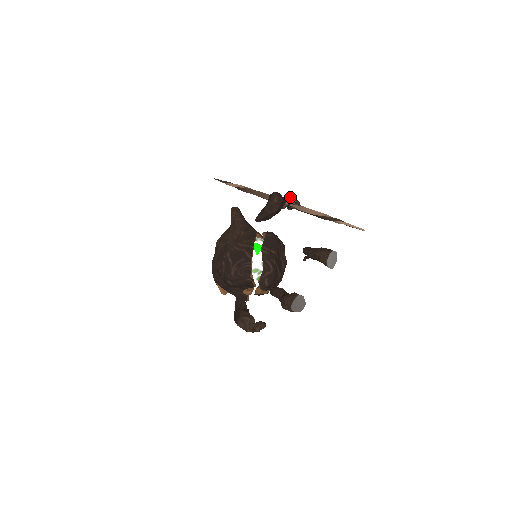
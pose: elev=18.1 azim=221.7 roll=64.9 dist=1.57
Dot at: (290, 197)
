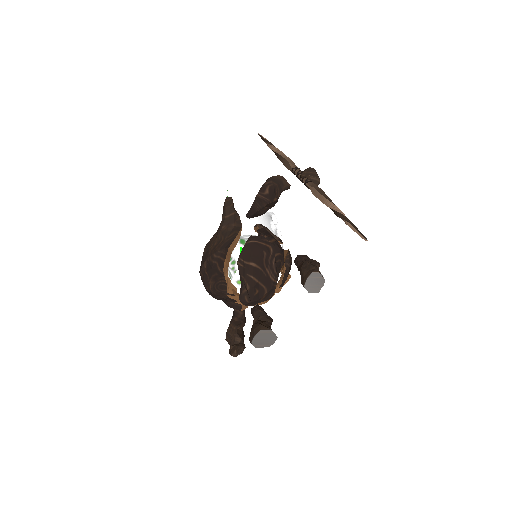
Dot at: (309, 172)
